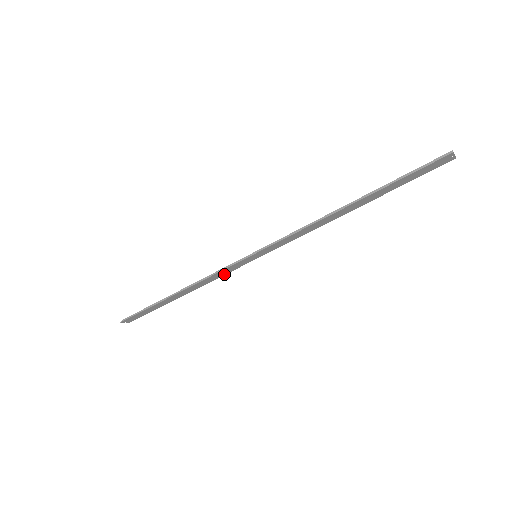
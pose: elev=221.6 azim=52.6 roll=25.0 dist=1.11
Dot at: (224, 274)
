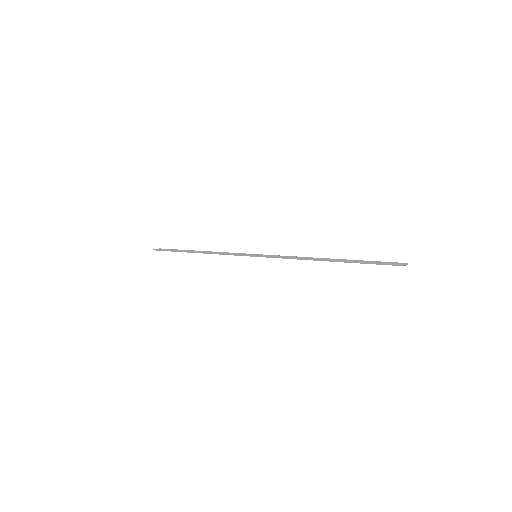
Dot at: occluded
